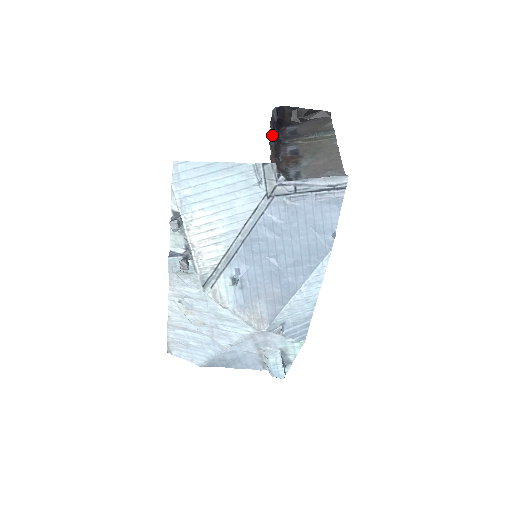
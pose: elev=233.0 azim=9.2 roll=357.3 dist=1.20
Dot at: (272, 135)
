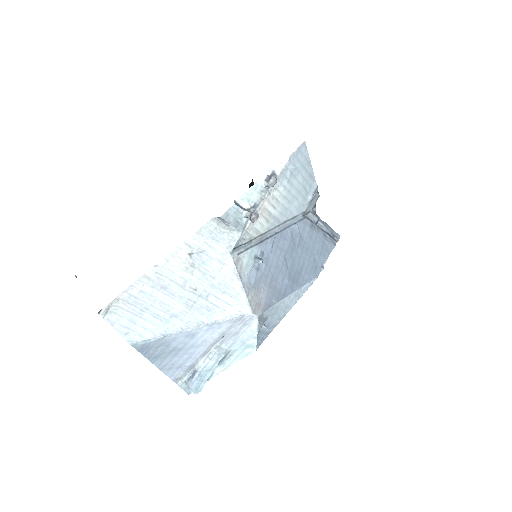
Dot at: occluded
